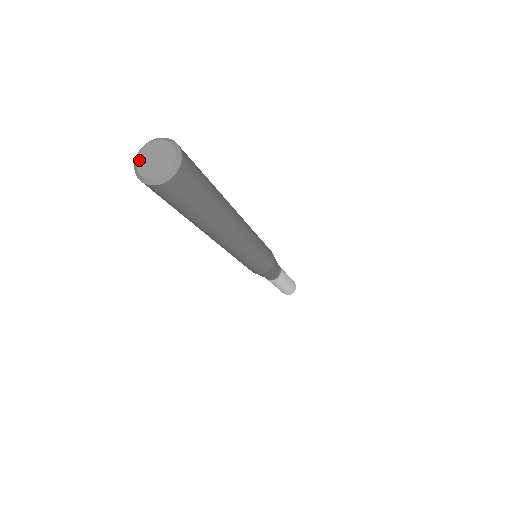
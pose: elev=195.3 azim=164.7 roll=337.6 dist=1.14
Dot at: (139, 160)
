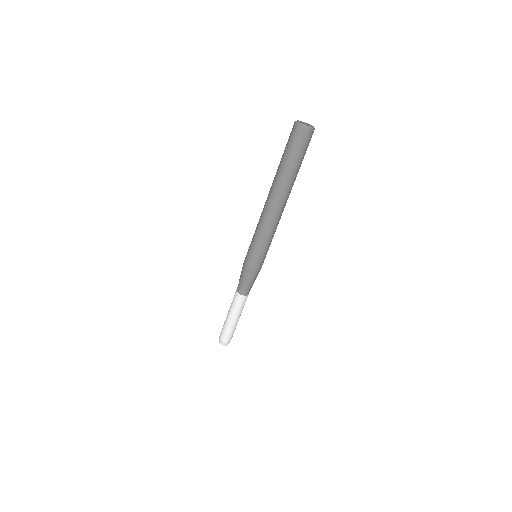
Dot at: (301, 123)
